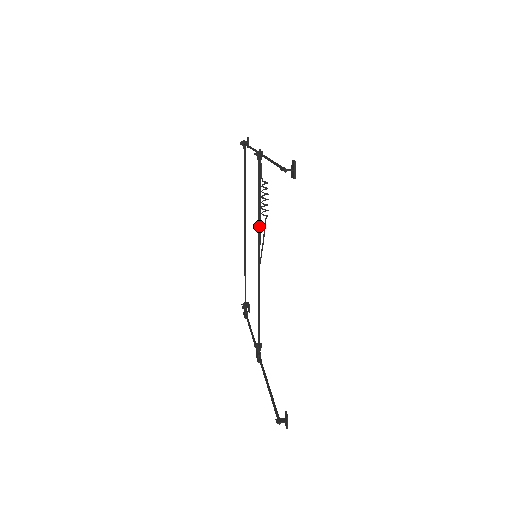
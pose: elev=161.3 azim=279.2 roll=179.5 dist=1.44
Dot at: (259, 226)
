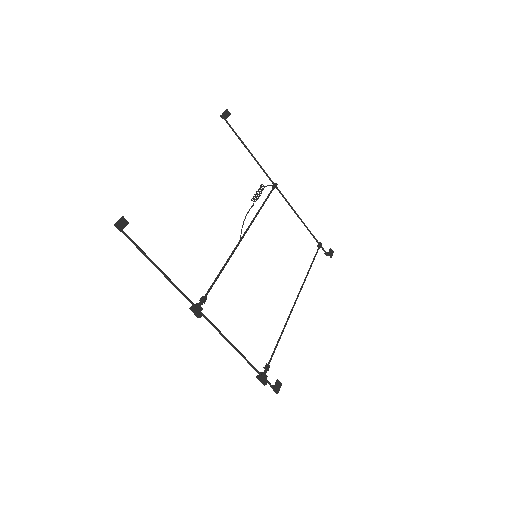
Dot at: (254, 217)
